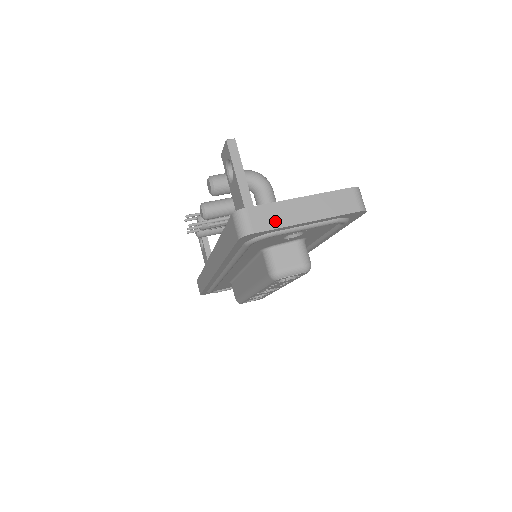
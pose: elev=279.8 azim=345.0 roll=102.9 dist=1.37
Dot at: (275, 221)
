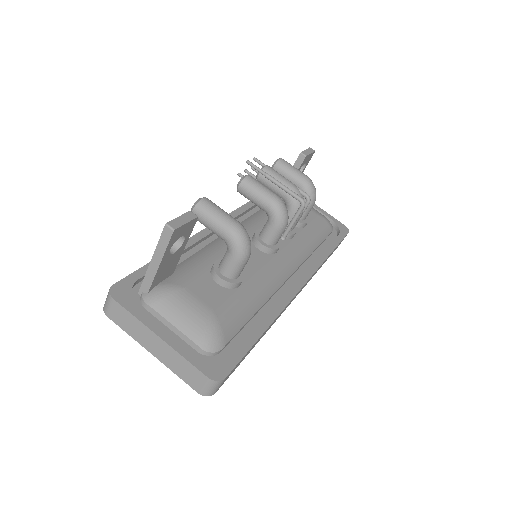
Dot at: (127, 327)
